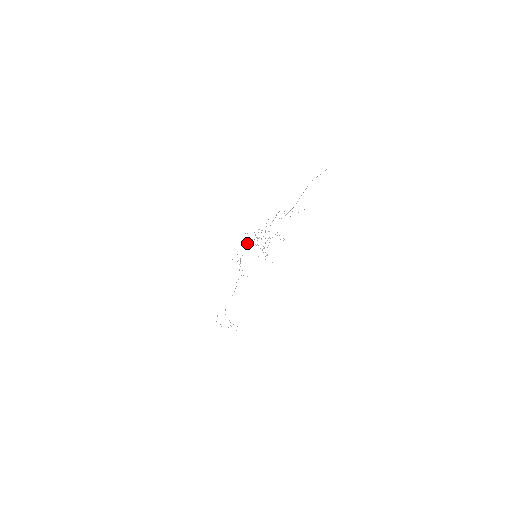
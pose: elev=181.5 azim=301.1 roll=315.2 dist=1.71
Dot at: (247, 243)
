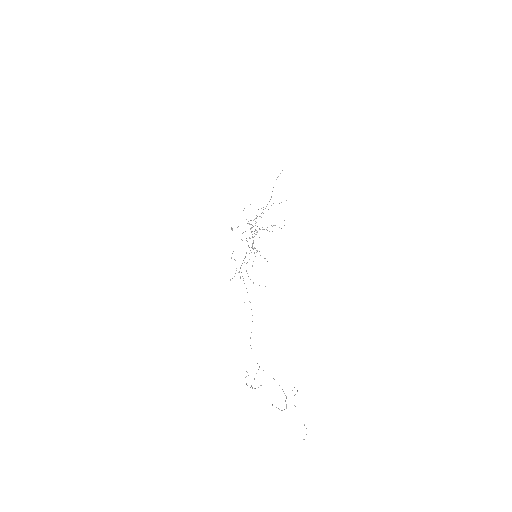
Dot at: occluded
